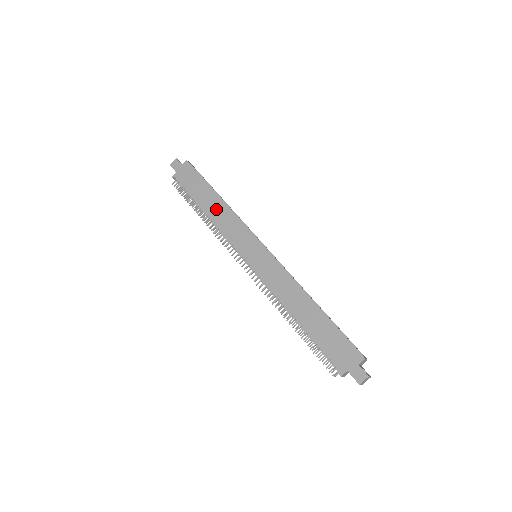
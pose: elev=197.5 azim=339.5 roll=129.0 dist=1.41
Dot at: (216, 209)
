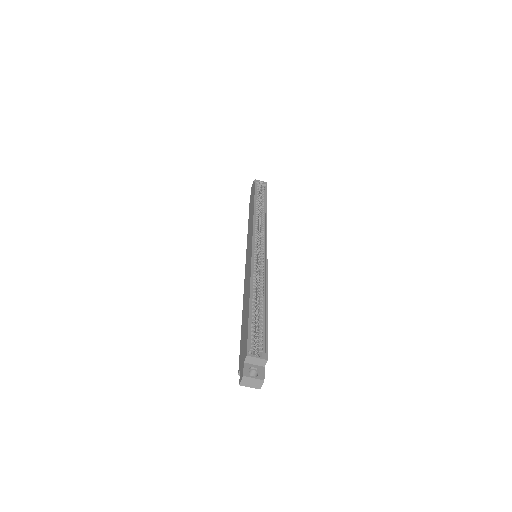
Dot at: occluded
